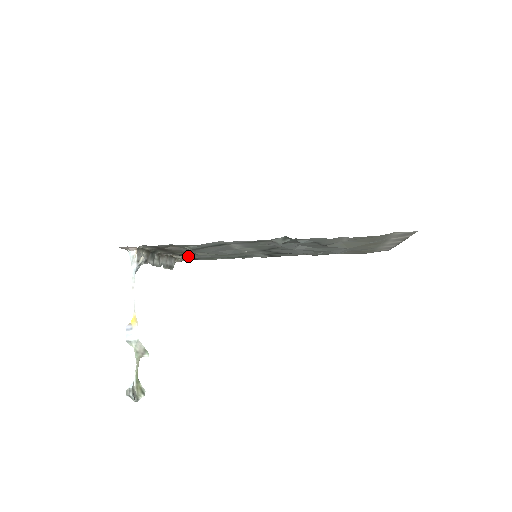
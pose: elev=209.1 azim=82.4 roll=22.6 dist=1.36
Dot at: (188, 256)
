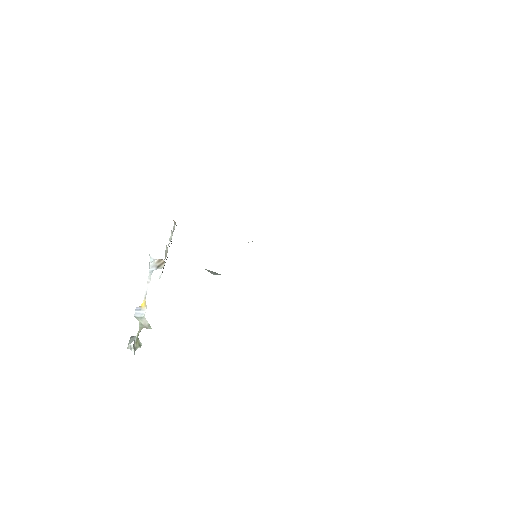
Dot at: occluded
